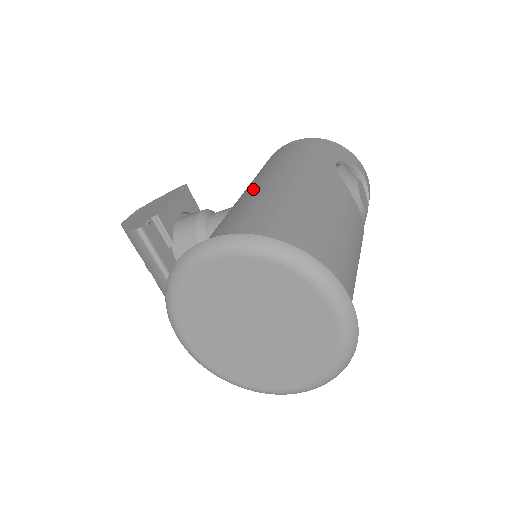
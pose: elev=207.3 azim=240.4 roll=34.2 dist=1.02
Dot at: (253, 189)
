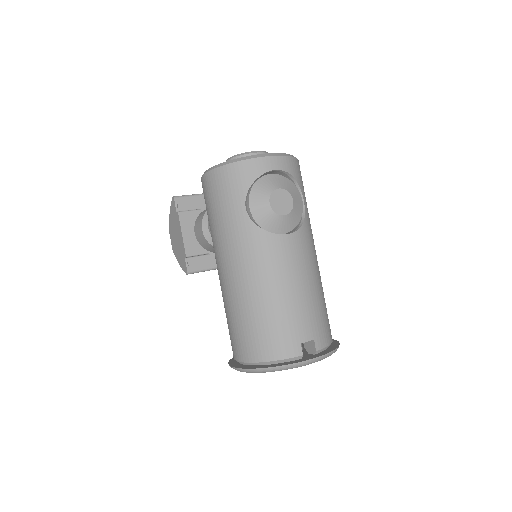
Dot at: (220, 279)
